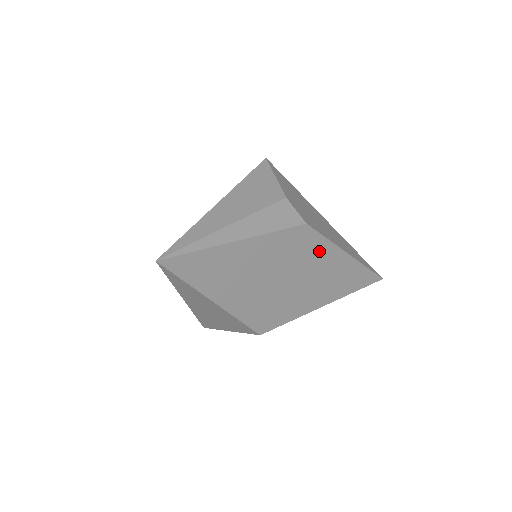
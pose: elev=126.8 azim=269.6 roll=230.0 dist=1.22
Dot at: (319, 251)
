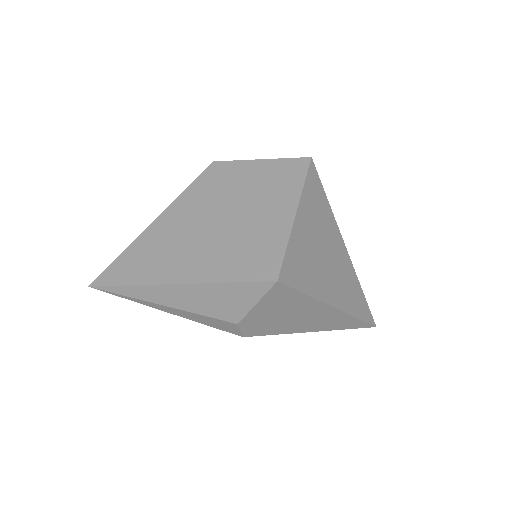
Dot at: occluded
